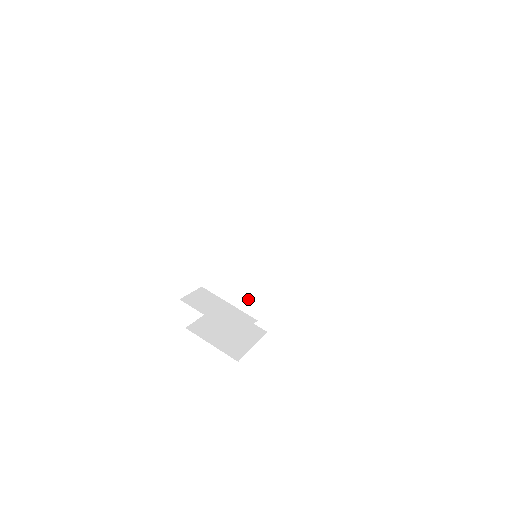
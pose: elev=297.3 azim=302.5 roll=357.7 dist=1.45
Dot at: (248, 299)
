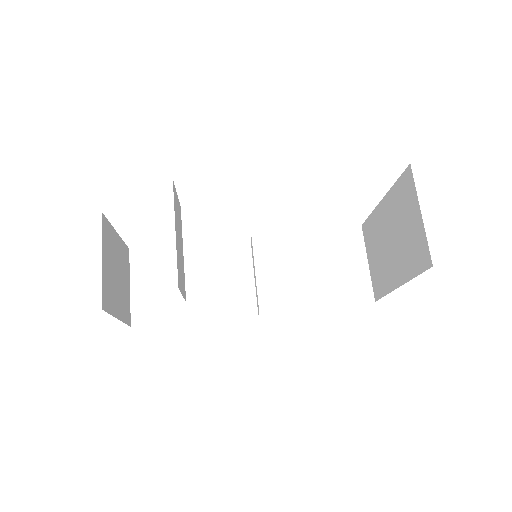
Dot at: (160, 279)
